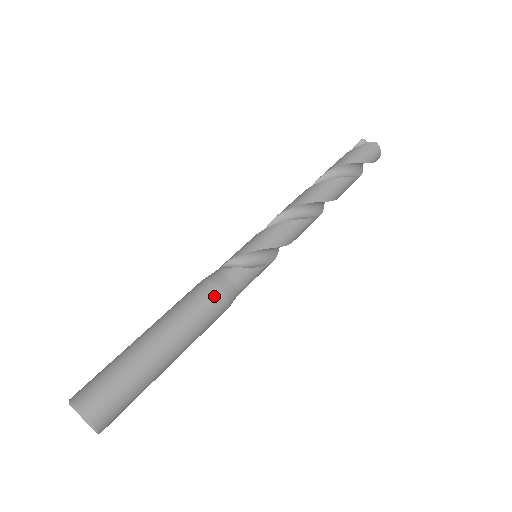
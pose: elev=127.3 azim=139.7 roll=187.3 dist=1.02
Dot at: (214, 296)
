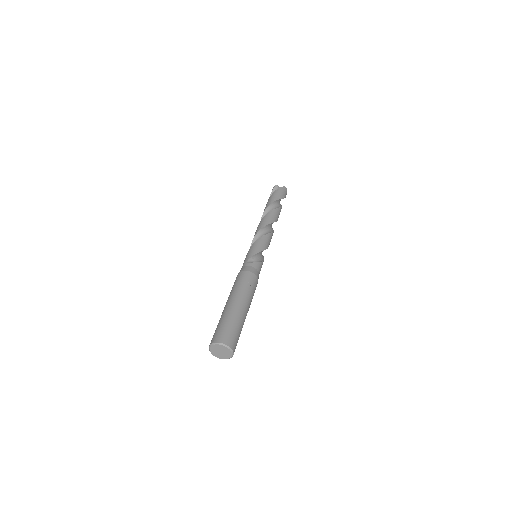
Dot at: (254, 278)
